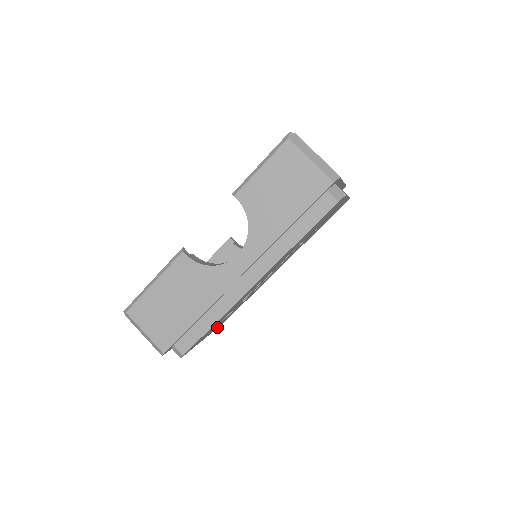
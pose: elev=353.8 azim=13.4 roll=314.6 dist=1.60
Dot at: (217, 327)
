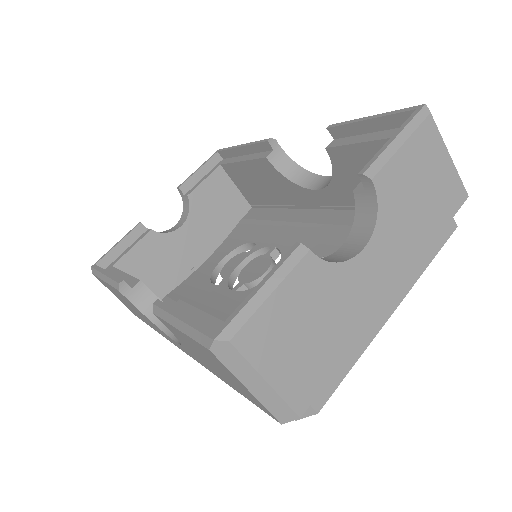
Dot at: occluded
